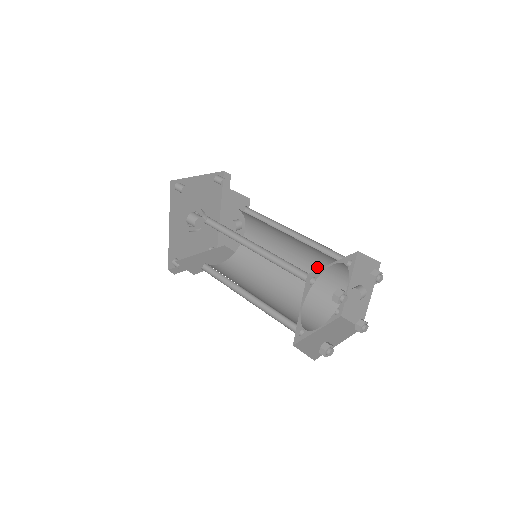
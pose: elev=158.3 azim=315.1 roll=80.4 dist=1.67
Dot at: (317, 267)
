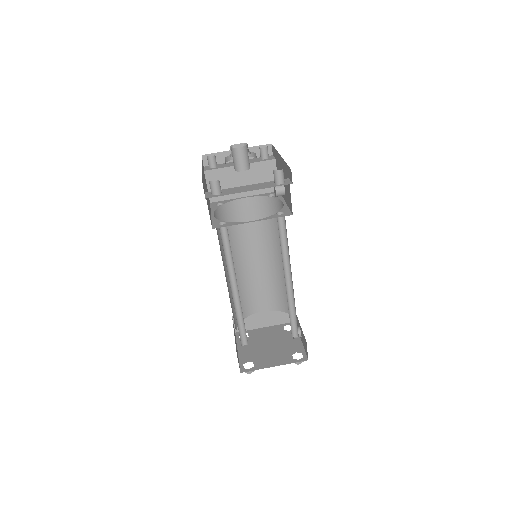
Dot at: occluded
